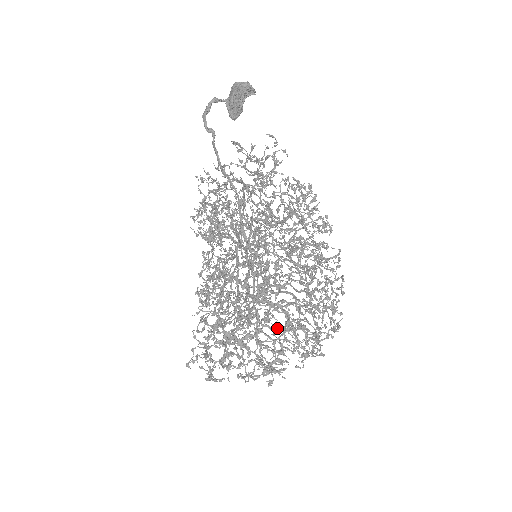
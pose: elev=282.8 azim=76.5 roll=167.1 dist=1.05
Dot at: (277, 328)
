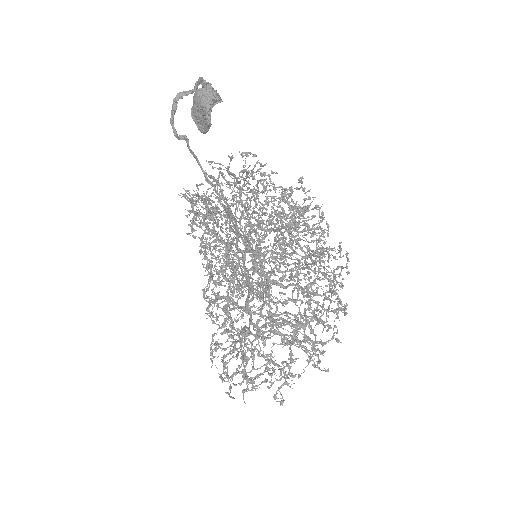
Dot at: occluded
